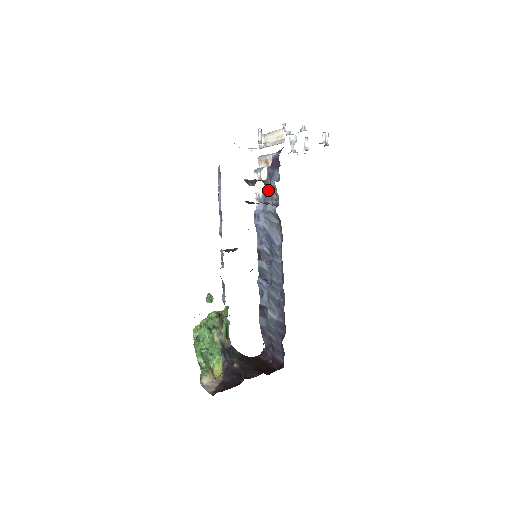
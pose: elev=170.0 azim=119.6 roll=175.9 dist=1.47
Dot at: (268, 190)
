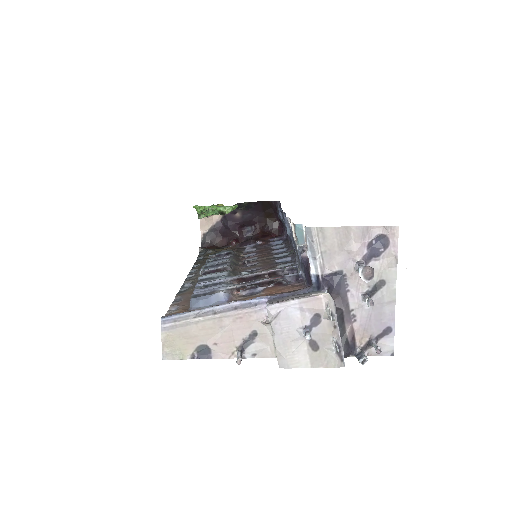
Dot at: (297, 251)
